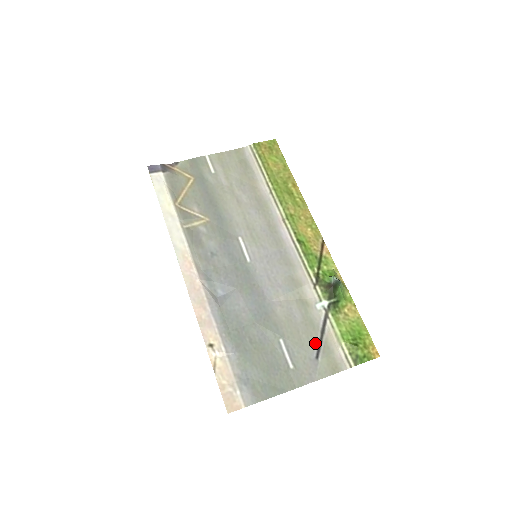
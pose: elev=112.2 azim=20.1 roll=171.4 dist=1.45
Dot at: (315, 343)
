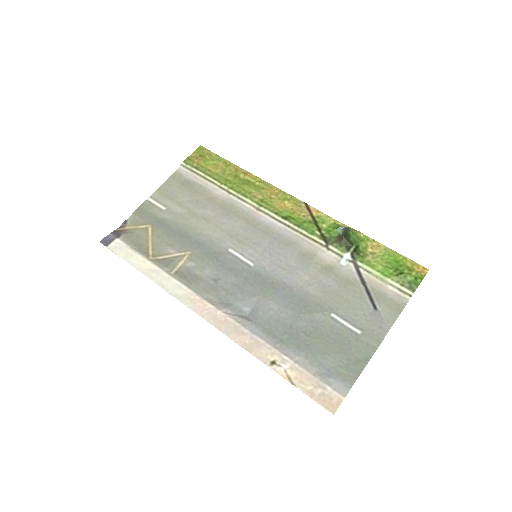
Dot at: (364, 297)
